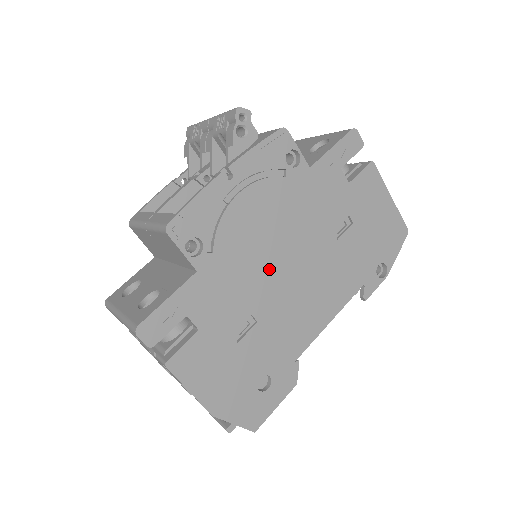
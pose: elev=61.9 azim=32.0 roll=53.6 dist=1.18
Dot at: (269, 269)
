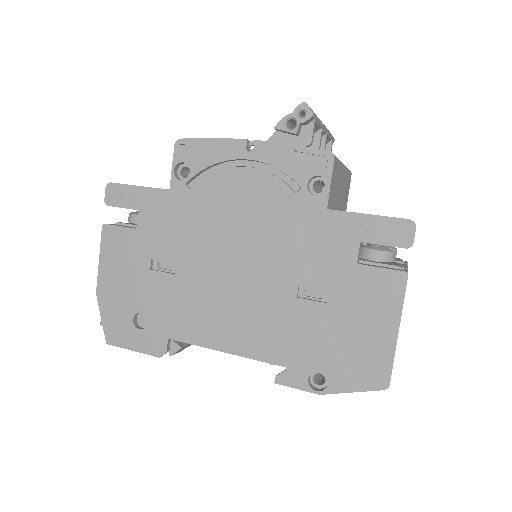
Dot at: (217, 248)
